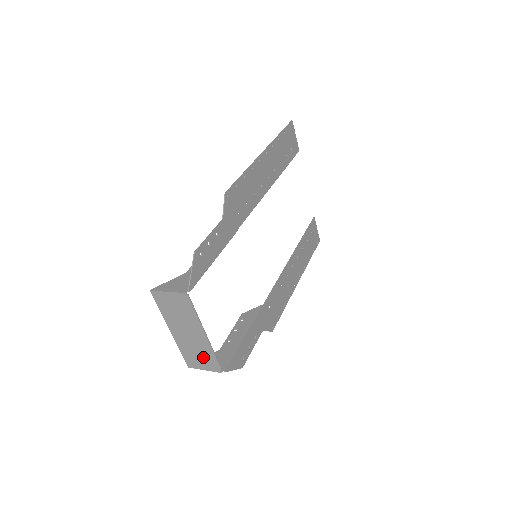
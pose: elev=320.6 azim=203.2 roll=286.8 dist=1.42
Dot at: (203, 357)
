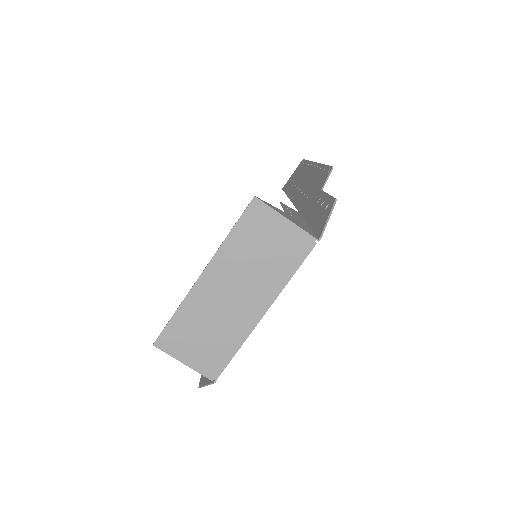
Dot at: (210, 342)
